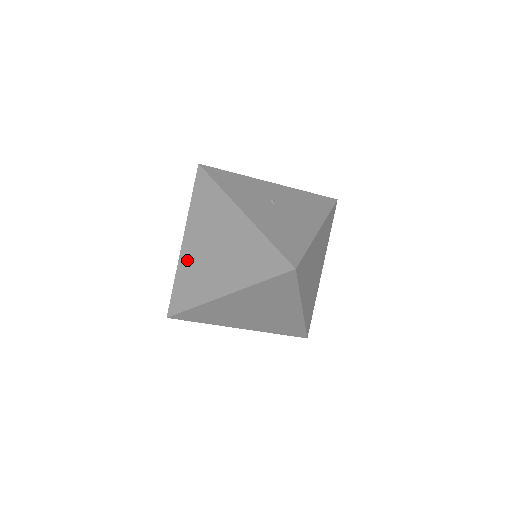
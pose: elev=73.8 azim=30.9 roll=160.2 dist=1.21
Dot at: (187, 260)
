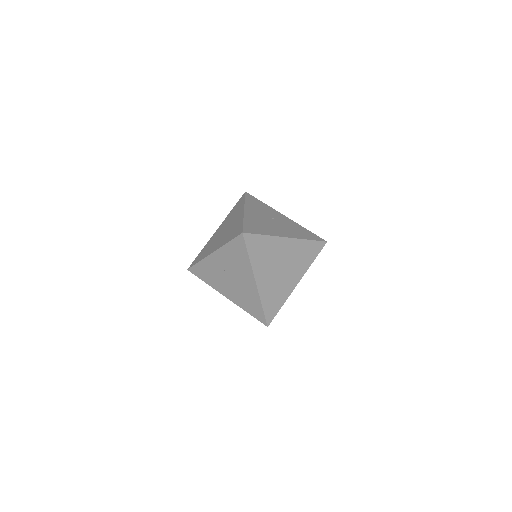
Dot at: (212, 239)
